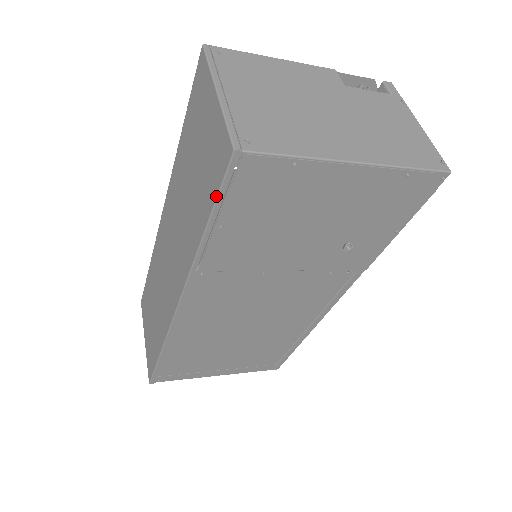
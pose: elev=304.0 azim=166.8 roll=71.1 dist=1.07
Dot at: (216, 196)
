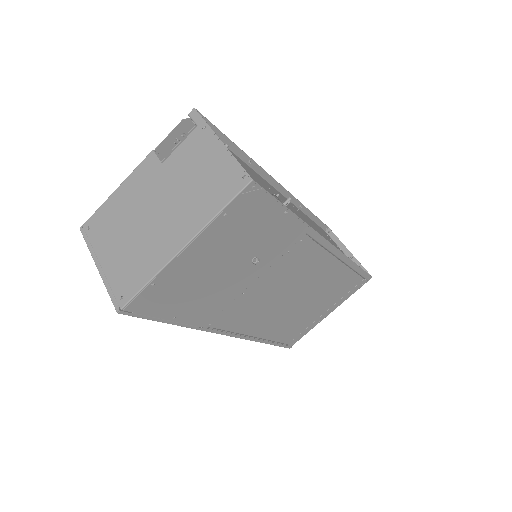
Dot at: (147, 319)
